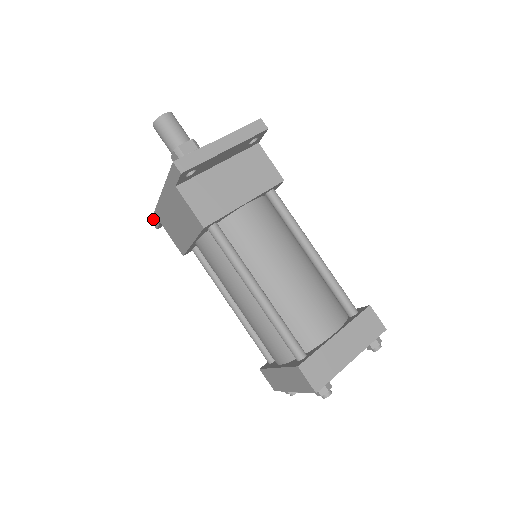
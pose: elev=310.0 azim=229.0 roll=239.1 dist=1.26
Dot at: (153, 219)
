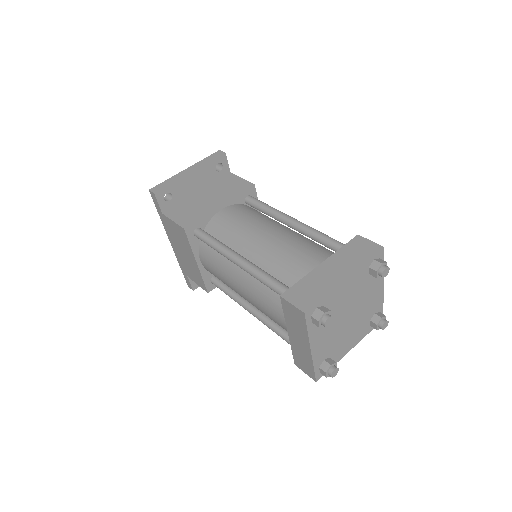
Dot at: (186, 281)
